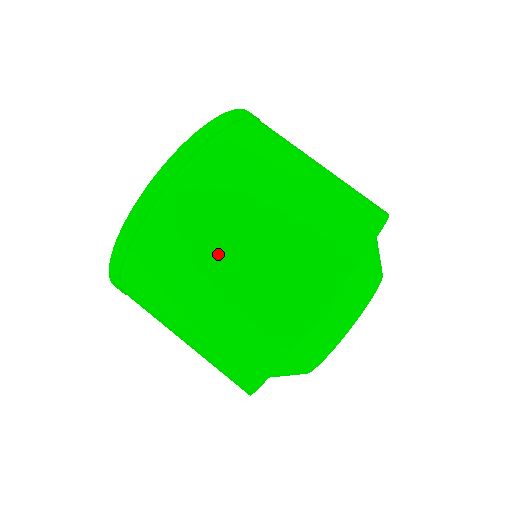
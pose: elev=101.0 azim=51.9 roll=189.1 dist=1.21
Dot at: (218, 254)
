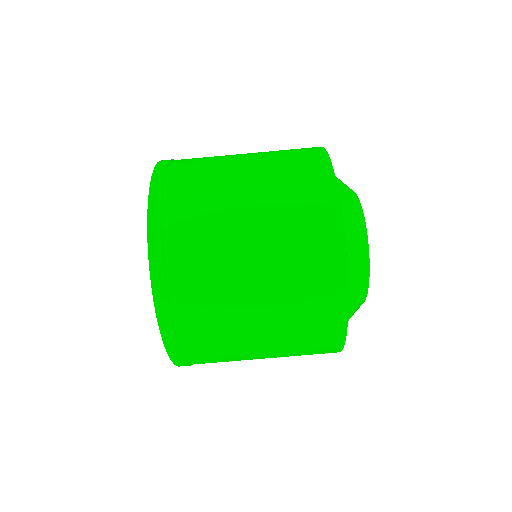
Dot at: occluded
